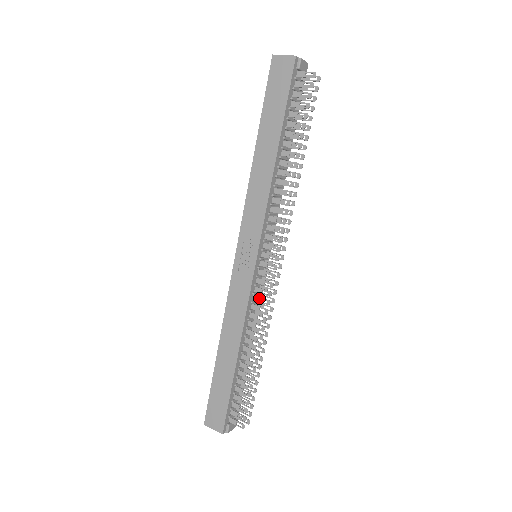
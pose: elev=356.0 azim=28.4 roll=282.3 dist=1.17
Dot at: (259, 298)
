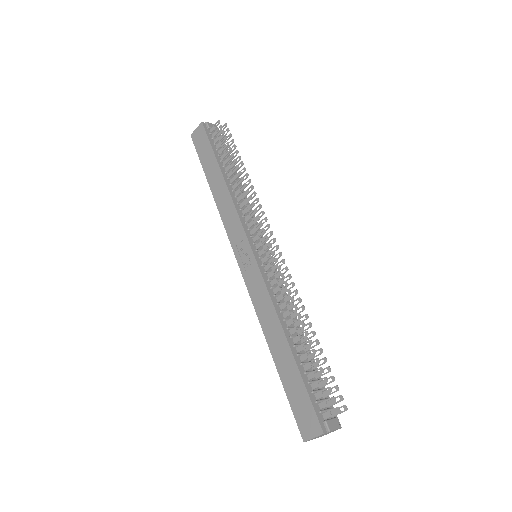
Dot at: (274, 279)
